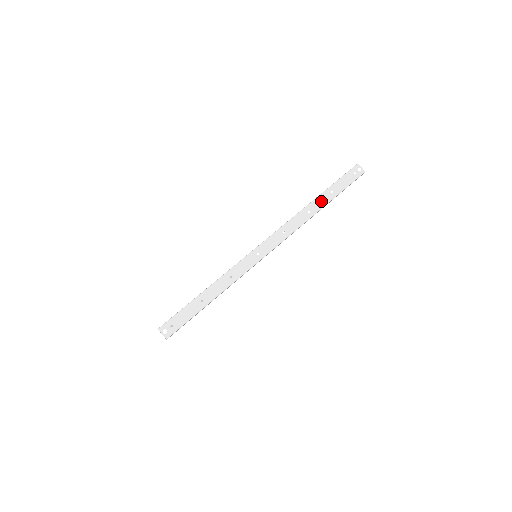
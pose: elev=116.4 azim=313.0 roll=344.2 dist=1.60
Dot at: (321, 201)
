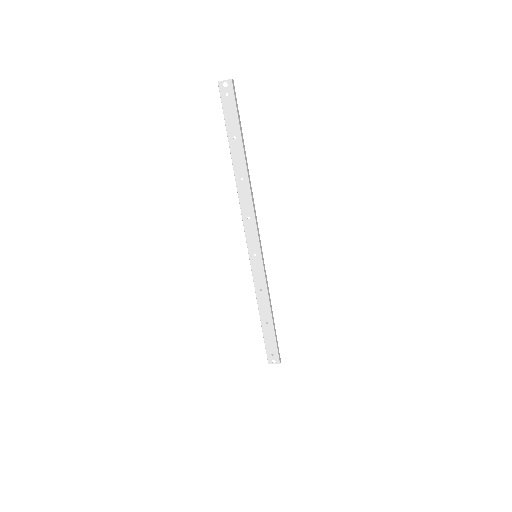
Dot at: (238, 158)
